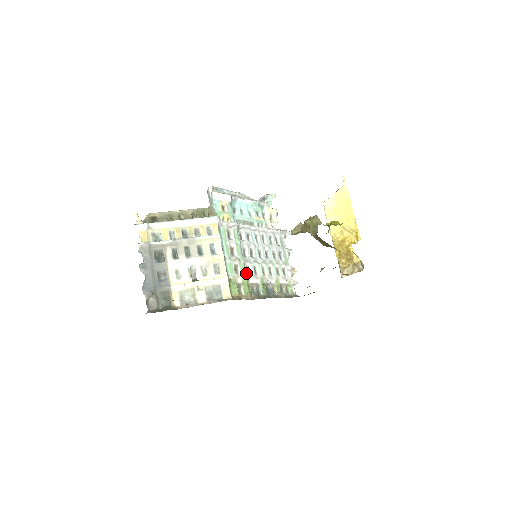
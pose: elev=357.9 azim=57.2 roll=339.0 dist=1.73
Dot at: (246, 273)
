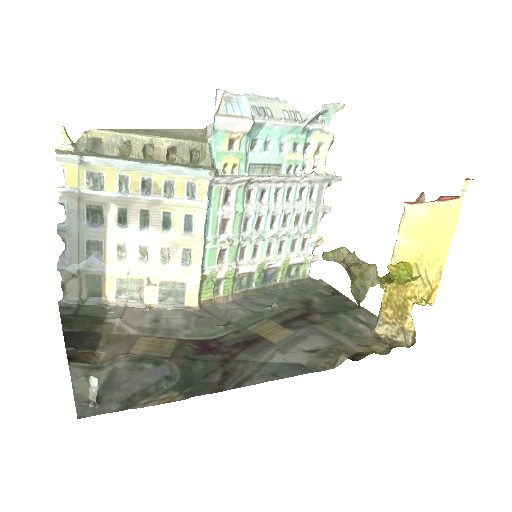
Dot at: (237, 258)
